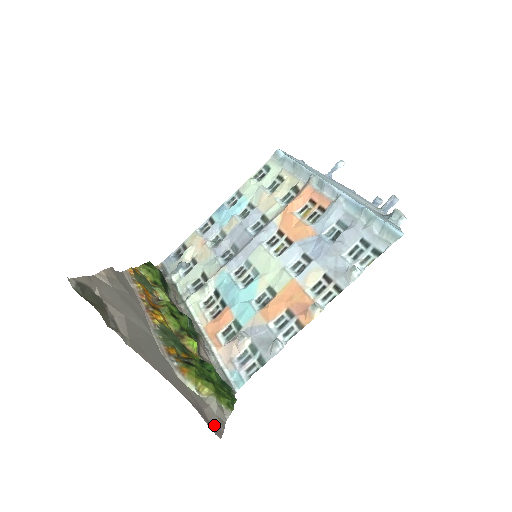
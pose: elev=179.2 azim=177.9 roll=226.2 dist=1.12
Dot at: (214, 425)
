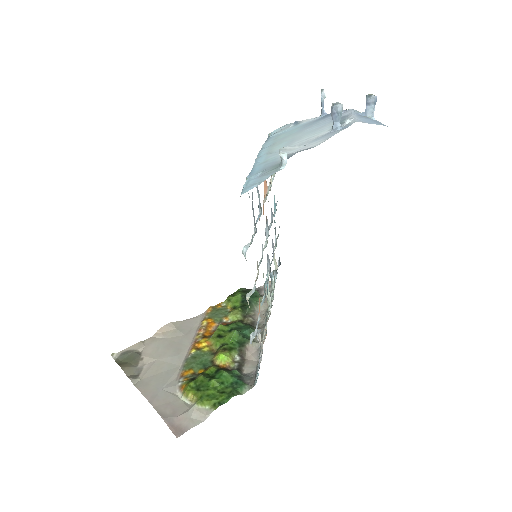
Dot at: (180, 427)
